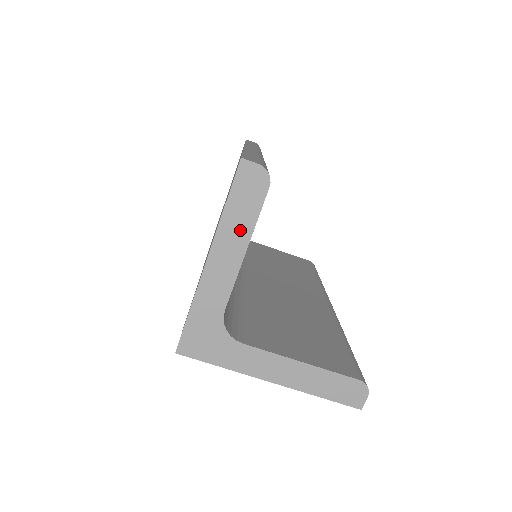
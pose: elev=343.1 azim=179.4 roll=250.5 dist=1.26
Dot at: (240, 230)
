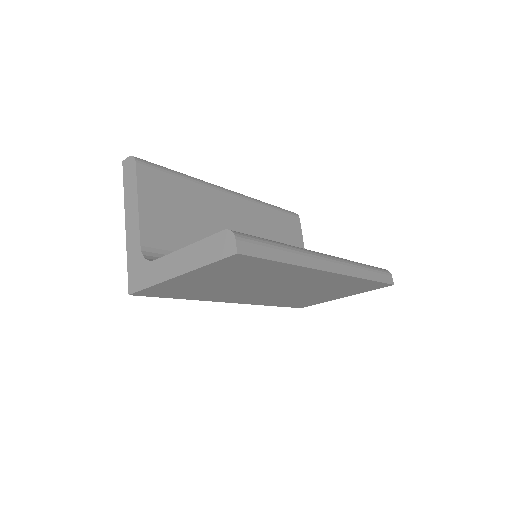
Dot at: (132, 194)
